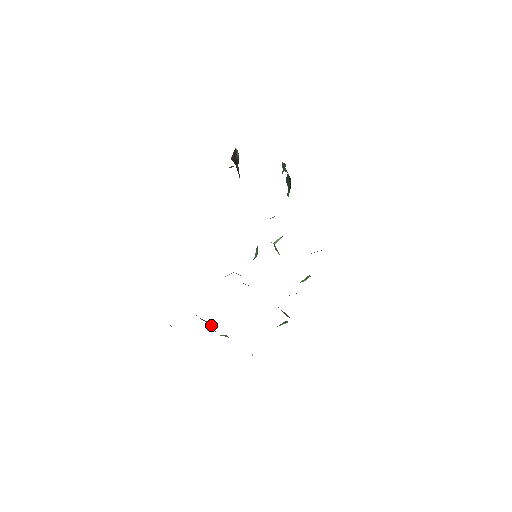
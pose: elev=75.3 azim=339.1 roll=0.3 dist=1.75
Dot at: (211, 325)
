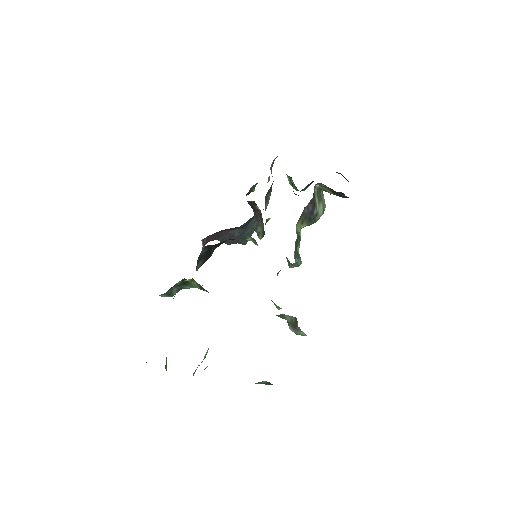
Dot at: occluded
